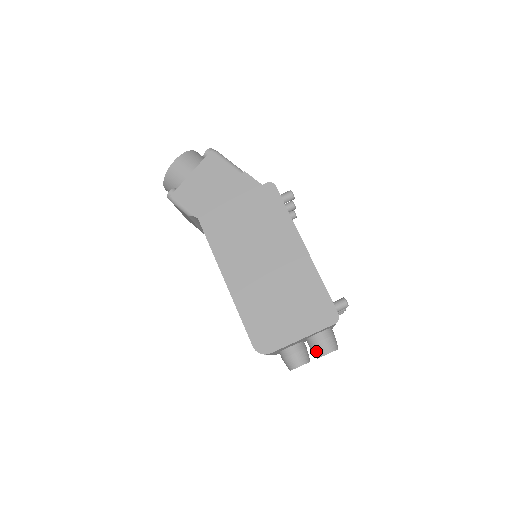
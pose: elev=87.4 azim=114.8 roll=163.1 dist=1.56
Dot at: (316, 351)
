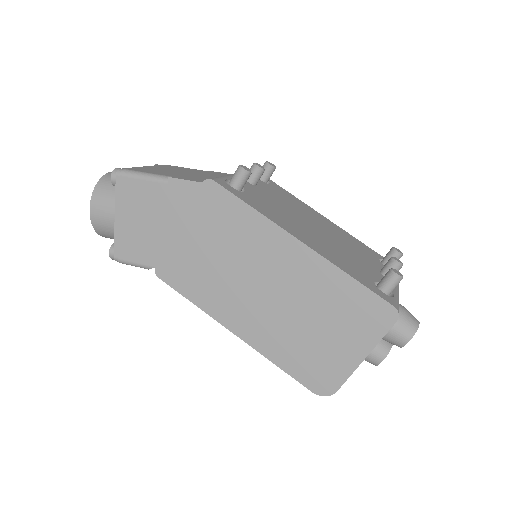
Dot at: (392, 343)
